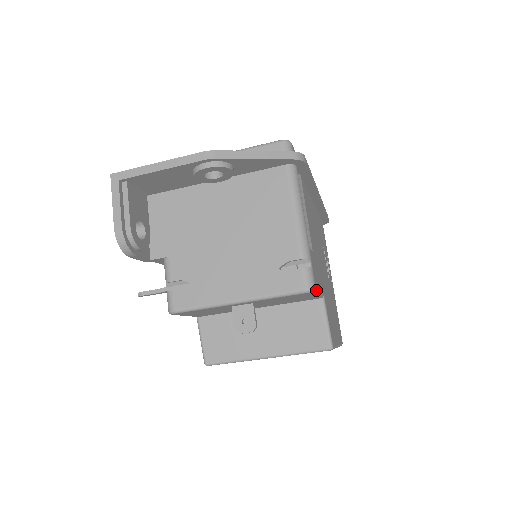
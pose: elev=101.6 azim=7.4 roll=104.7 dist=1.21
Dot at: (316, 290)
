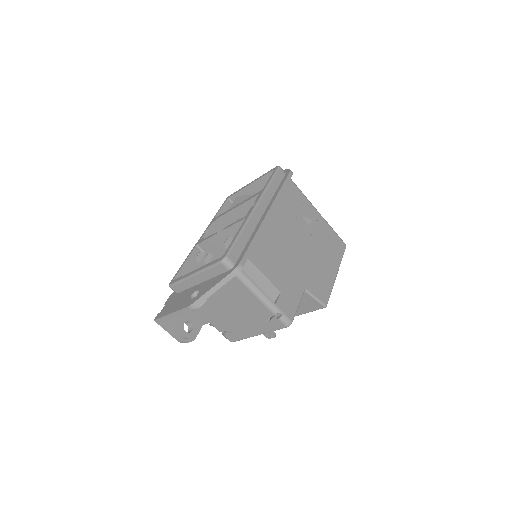
Dot at: (293, 319)
